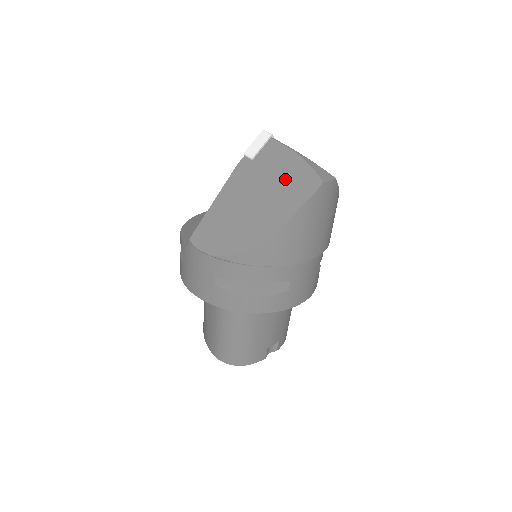
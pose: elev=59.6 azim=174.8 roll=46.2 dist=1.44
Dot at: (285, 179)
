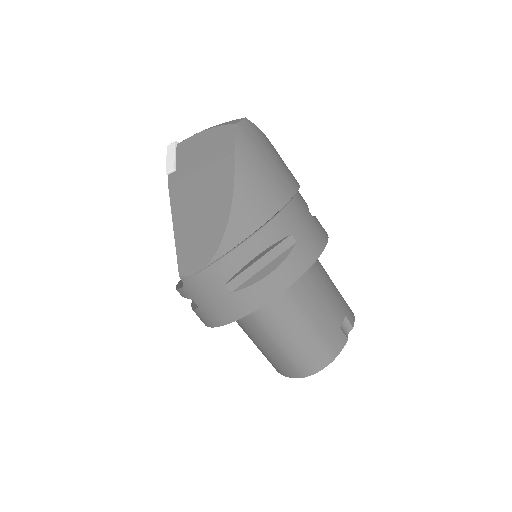
Dot at: (208, 154)
